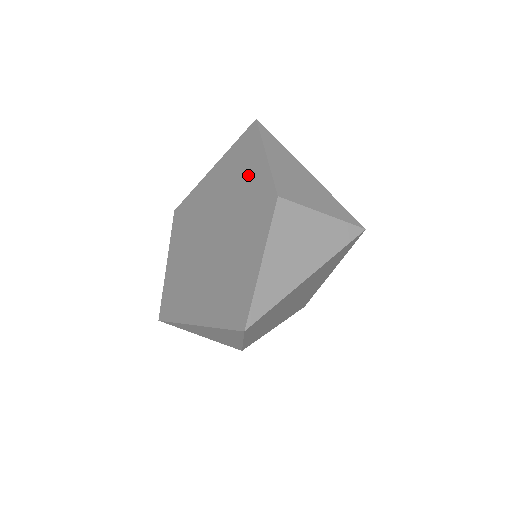
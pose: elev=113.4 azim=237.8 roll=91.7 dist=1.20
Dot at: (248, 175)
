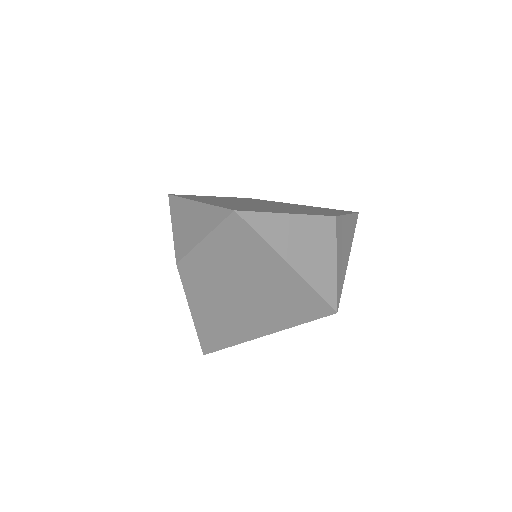
Dot at: (325, 211)
